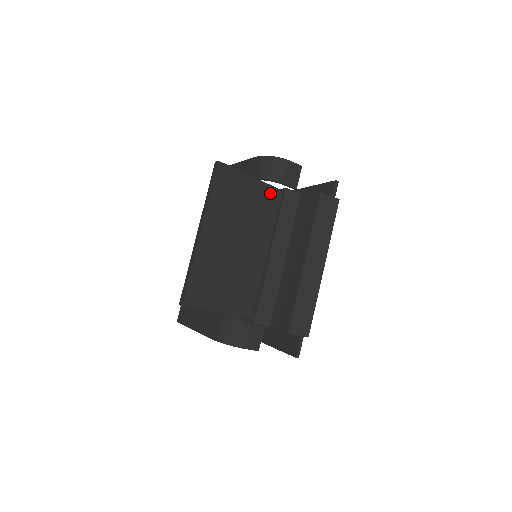
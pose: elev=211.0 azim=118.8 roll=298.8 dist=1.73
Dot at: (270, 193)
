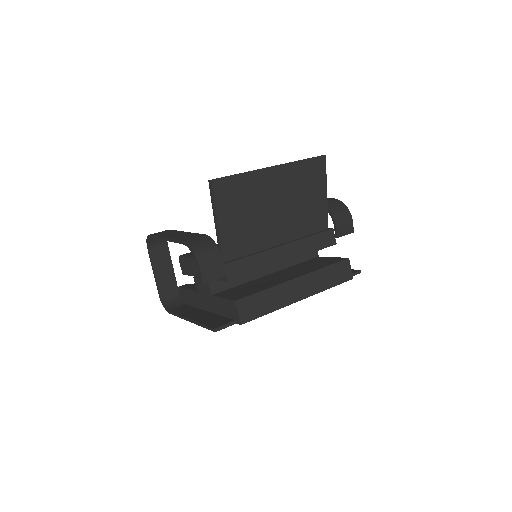
Dot at: (323, 217)
